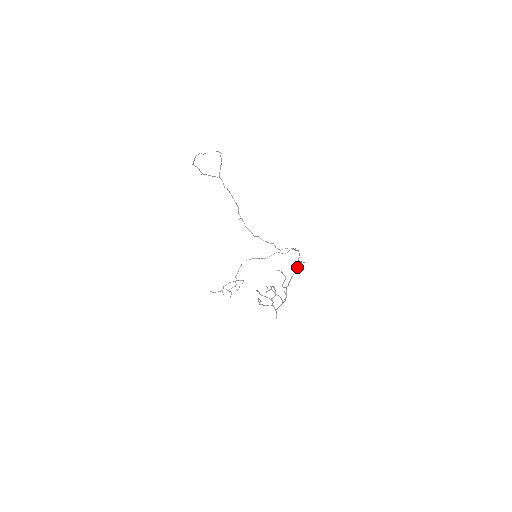
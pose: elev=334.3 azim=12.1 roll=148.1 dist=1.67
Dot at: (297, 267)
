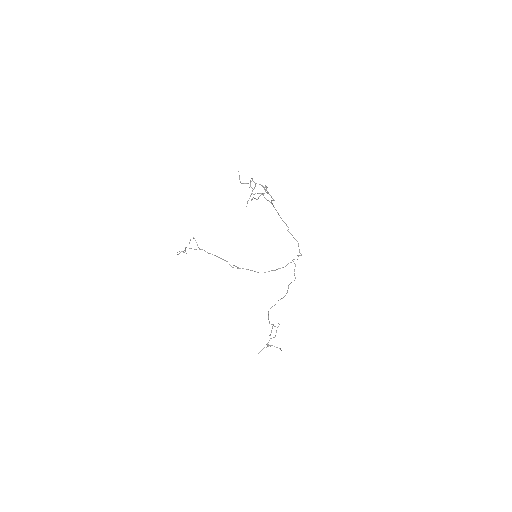
Dot at: (283, 221)
